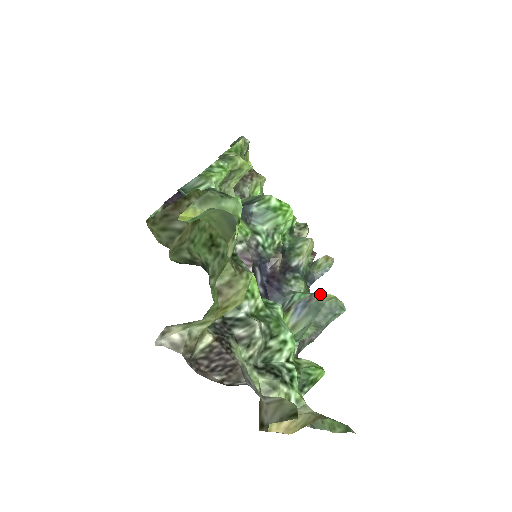
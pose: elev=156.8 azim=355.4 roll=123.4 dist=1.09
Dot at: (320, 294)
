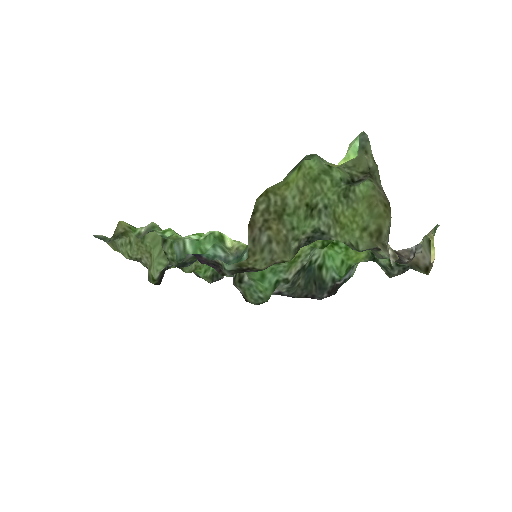
Dot at: occluded
